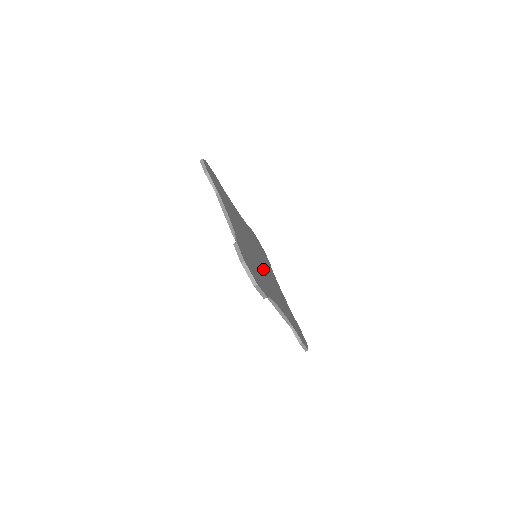
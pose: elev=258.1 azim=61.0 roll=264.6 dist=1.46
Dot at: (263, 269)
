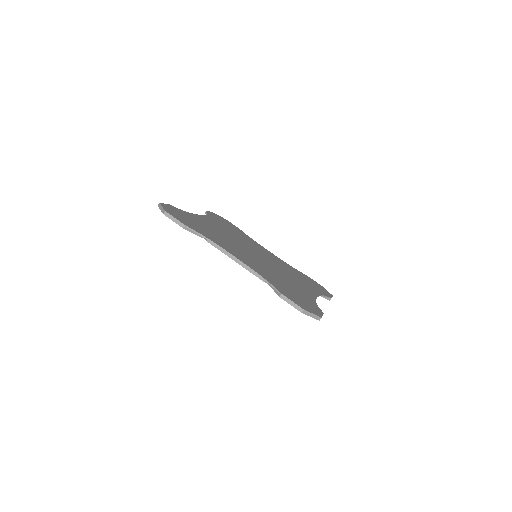
Dot at: (272, 266)
